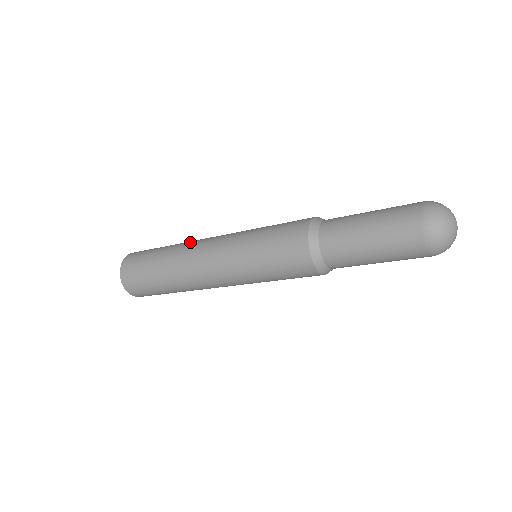
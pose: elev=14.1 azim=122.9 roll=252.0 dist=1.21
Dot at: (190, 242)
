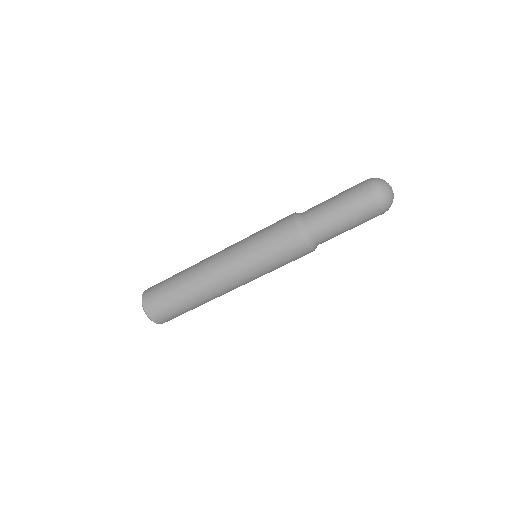
Dot at: occluded
